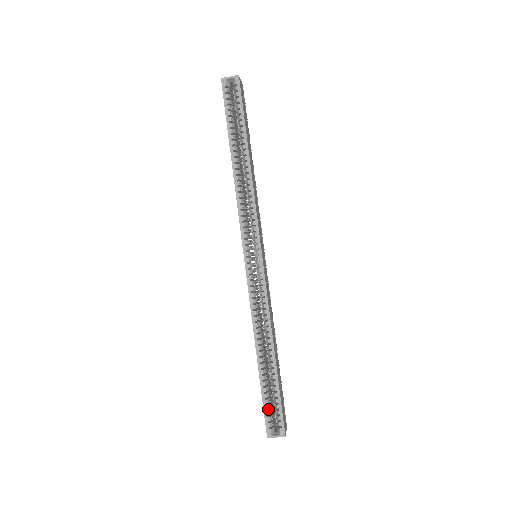
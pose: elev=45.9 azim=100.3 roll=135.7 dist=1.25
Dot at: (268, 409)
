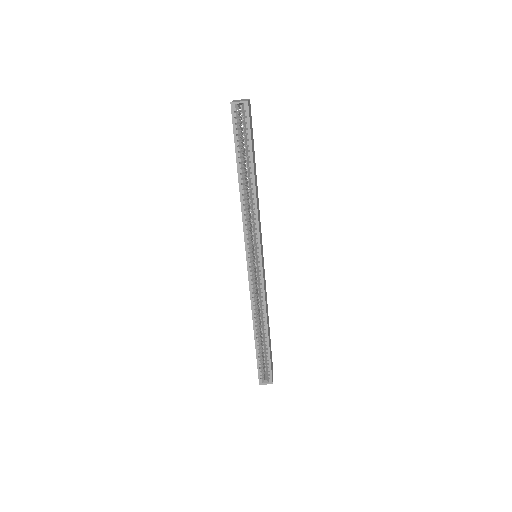
Dot at: (261, 366)
